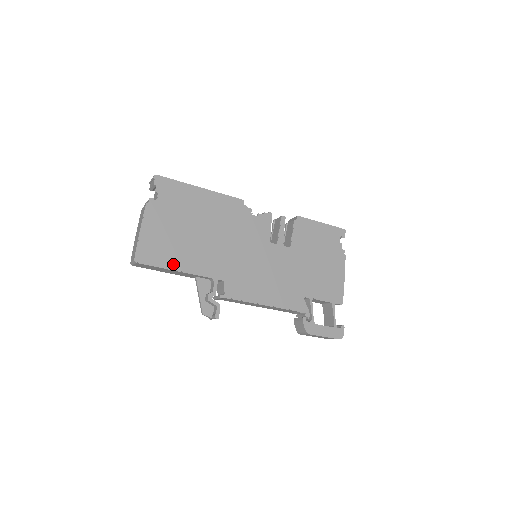
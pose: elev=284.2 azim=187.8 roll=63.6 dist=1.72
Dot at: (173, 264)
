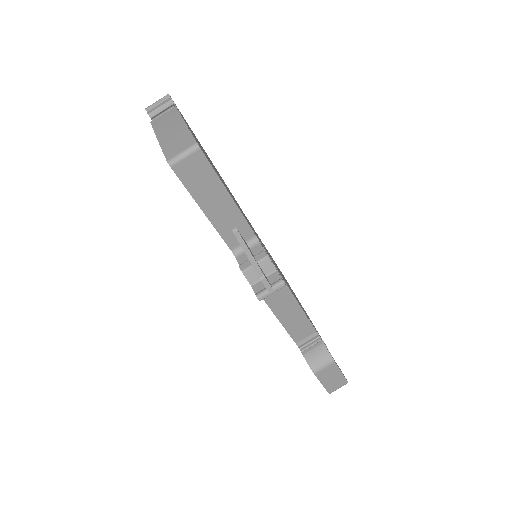
Dot at: occluded
